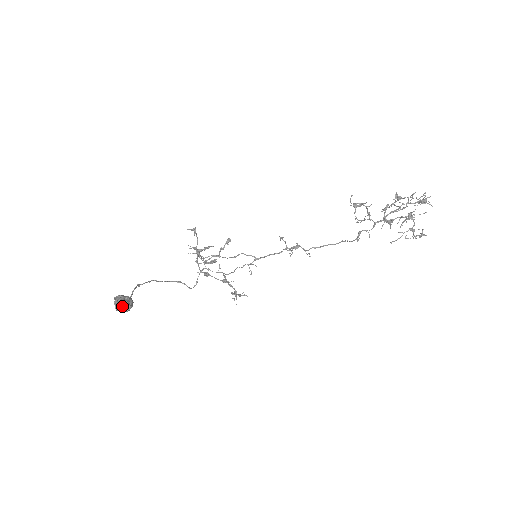
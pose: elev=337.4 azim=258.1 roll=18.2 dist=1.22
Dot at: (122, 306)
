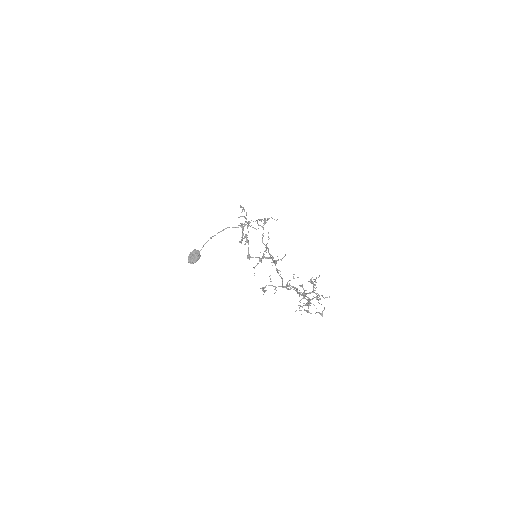
Dot at: (189, 262)
